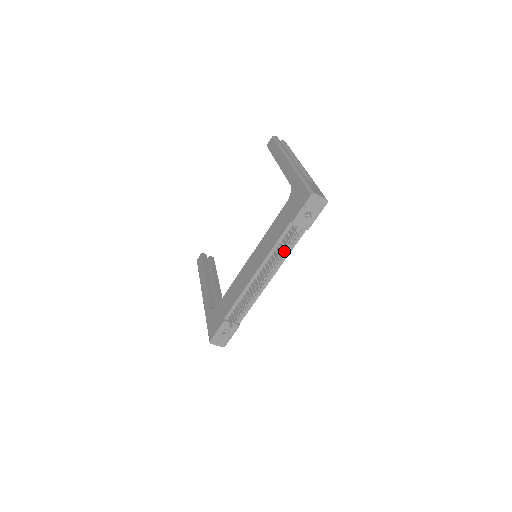
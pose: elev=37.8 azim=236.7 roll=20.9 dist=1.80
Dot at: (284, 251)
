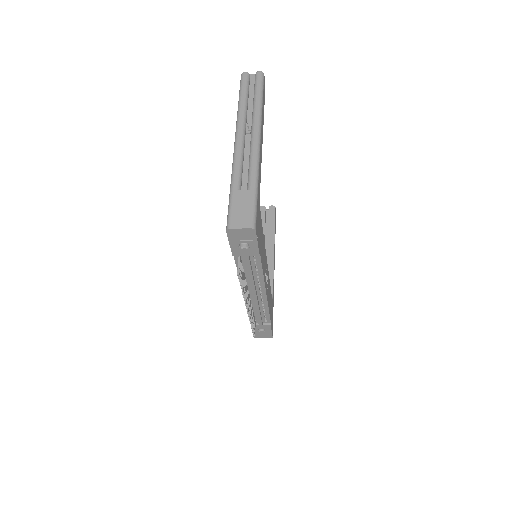
Dot at: occluded
